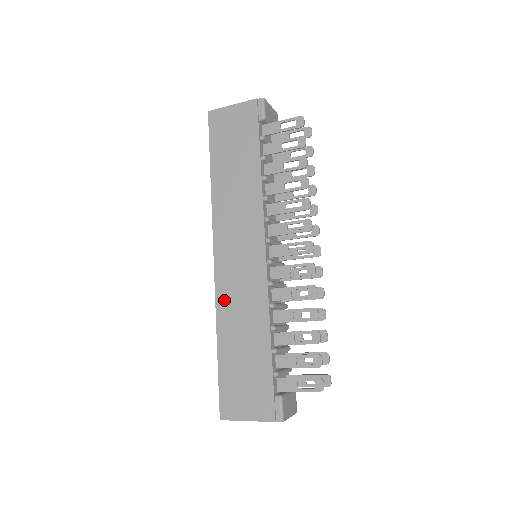
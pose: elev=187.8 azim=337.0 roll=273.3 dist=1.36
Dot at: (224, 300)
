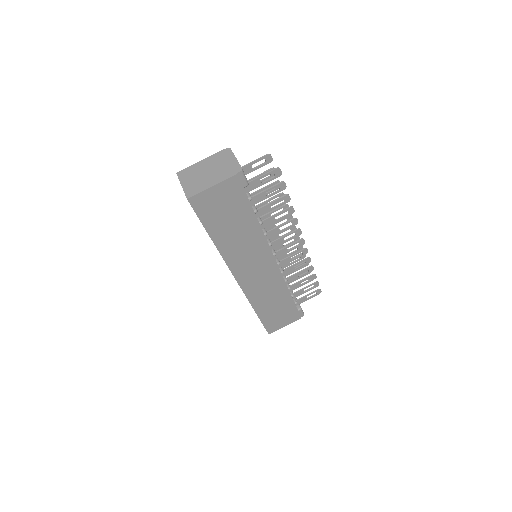
Dot at: (254, 295)
